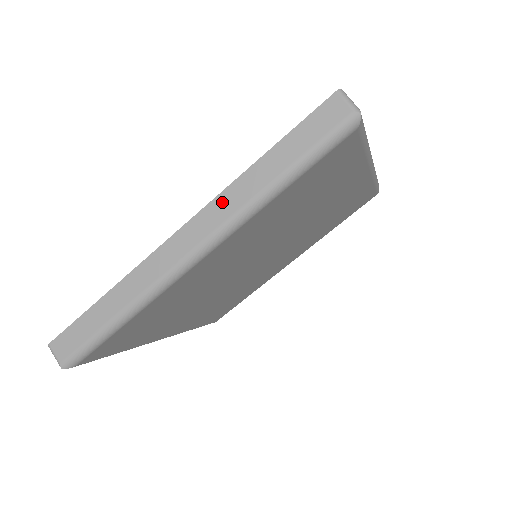
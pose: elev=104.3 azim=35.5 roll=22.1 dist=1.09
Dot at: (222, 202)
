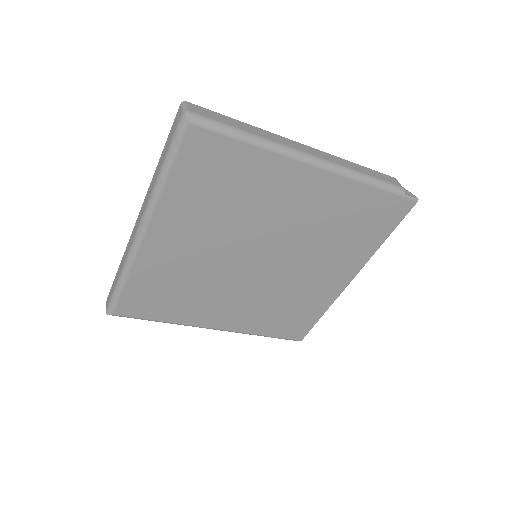
Dot at: (148, 194)
